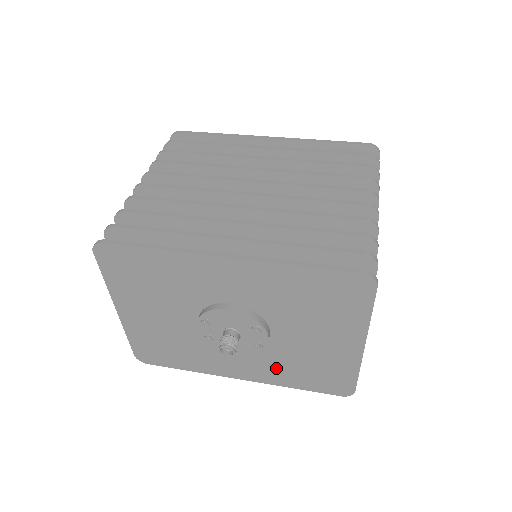
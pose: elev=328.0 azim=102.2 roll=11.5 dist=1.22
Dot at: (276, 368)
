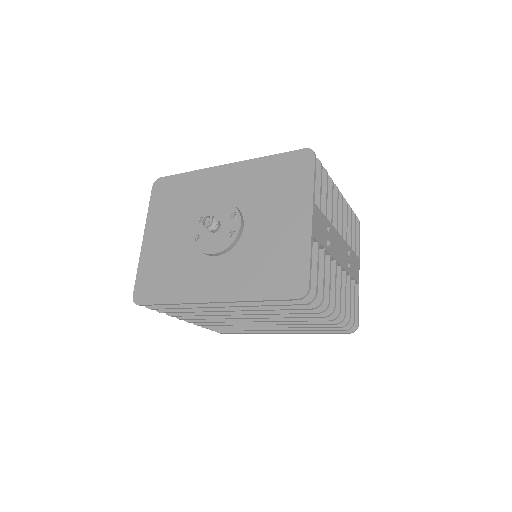
Dot at: (243, 273)
